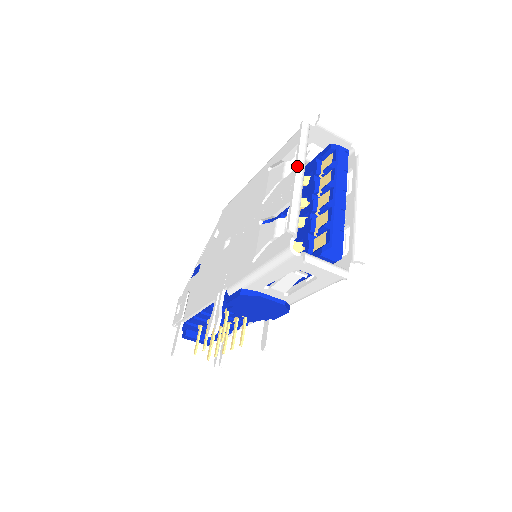
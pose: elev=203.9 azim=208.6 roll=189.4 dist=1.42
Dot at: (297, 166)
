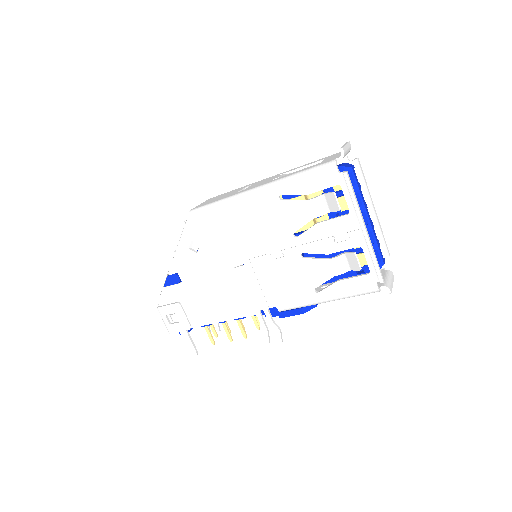
Dot at: (364, 224)
